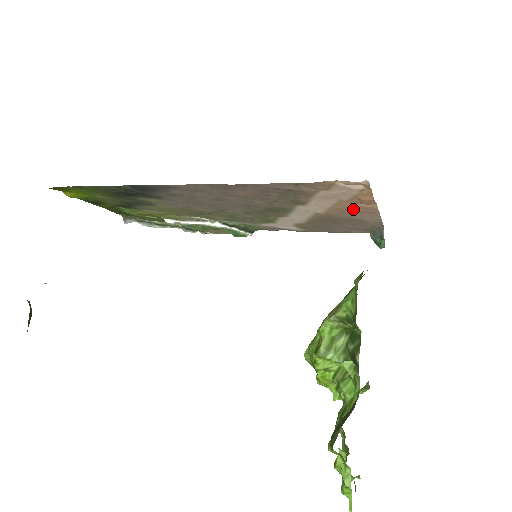
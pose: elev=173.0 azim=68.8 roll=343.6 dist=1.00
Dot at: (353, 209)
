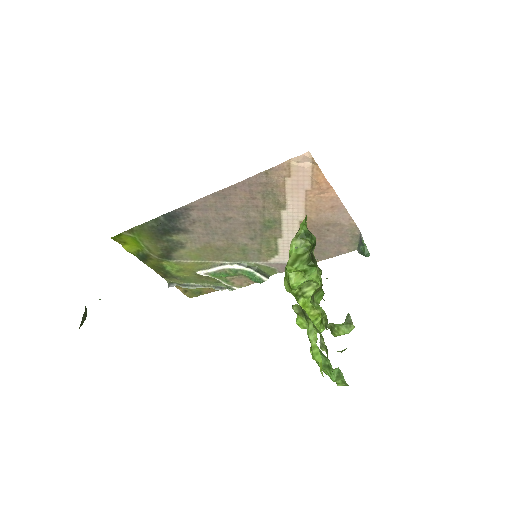
Dot at: (322, 204)
